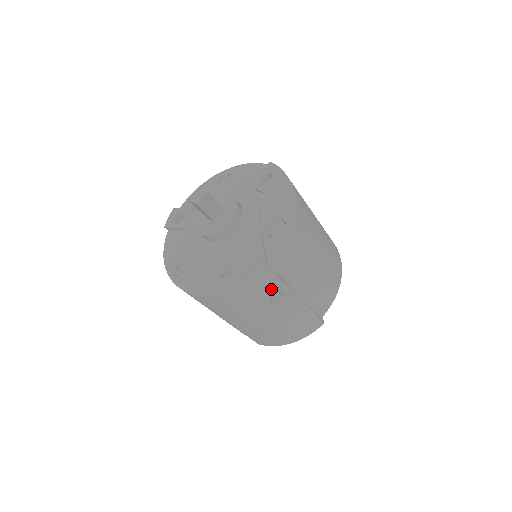
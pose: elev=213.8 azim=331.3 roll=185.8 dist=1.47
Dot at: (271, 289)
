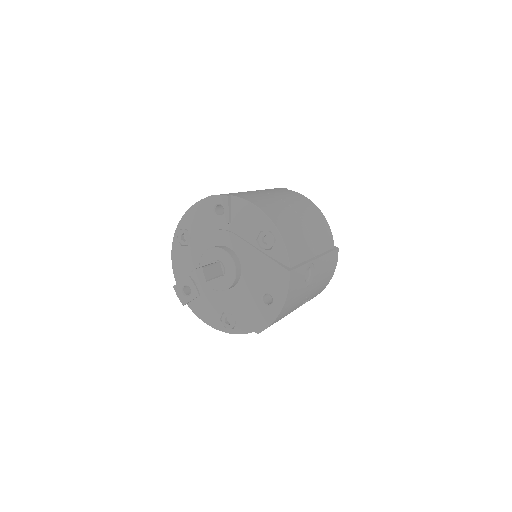
Dot at: (303, 277)
